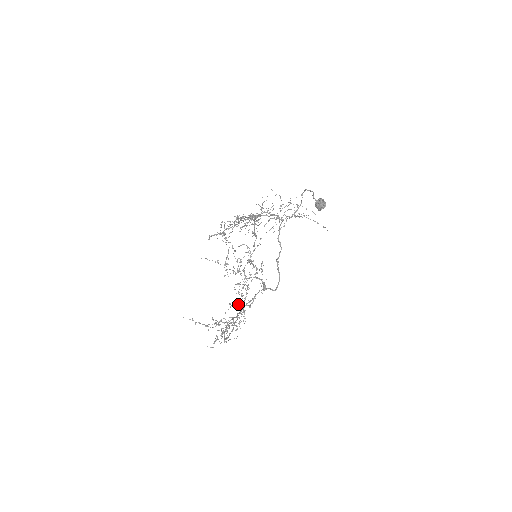
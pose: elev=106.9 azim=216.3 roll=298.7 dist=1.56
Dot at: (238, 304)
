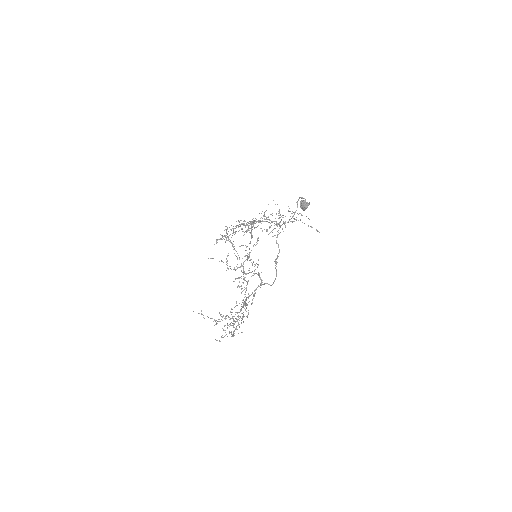
Dot at: (243, 302)
